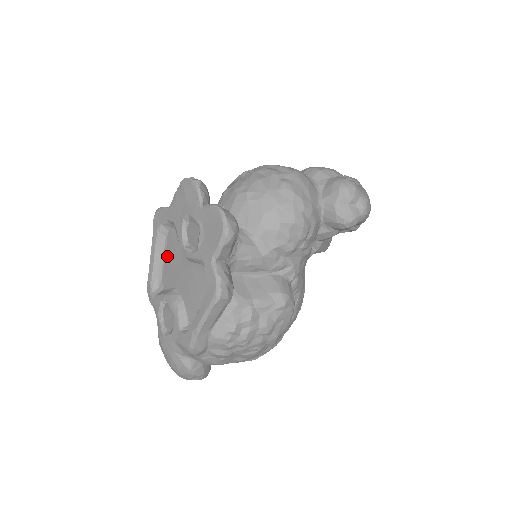
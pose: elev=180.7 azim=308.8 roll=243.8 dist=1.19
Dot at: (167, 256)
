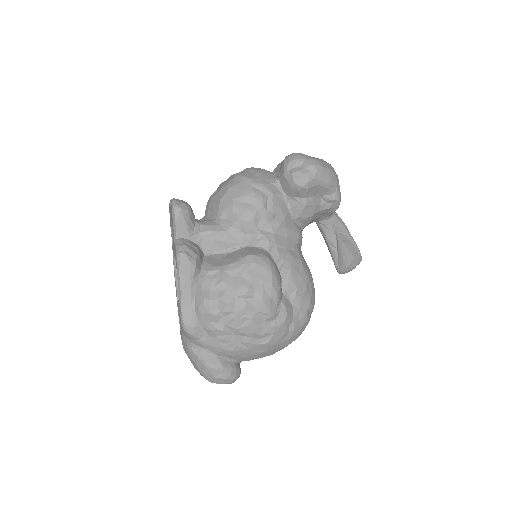
Dot at: occluded
